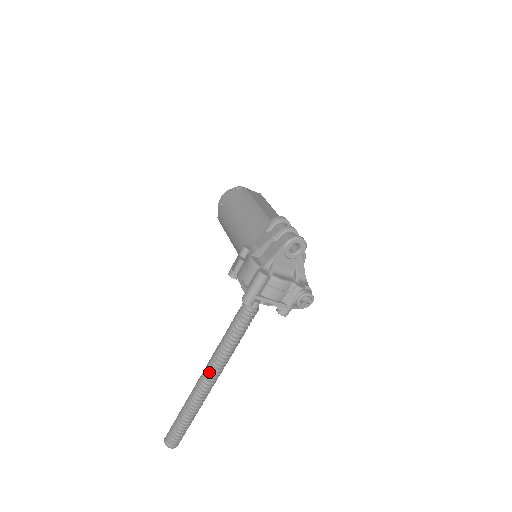
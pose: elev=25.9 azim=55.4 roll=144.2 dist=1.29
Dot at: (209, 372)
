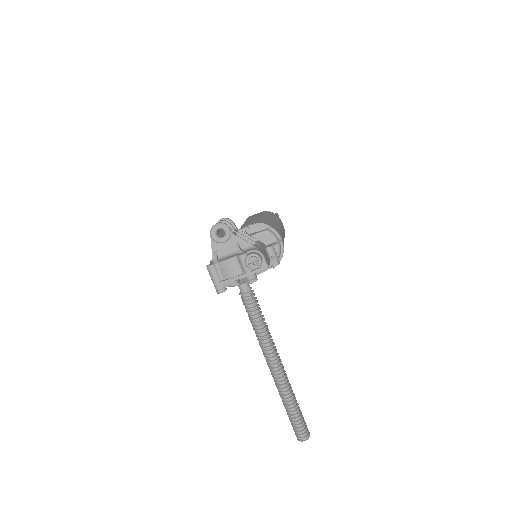
Dot at: (267, 360)
